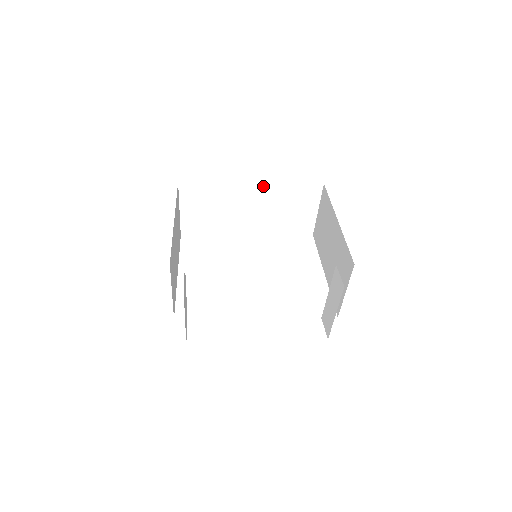
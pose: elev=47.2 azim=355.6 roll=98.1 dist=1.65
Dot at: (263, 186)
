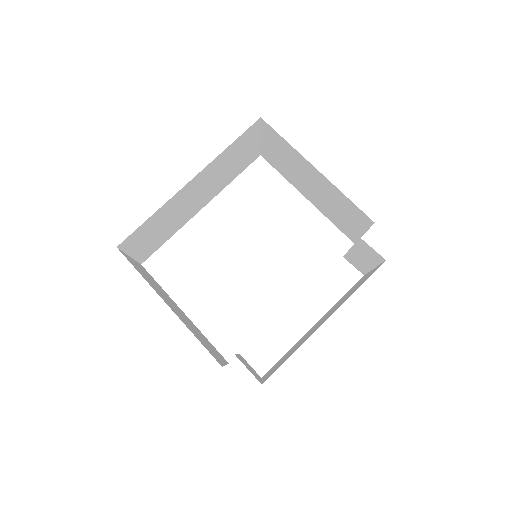
Dot at: (202, 172)
